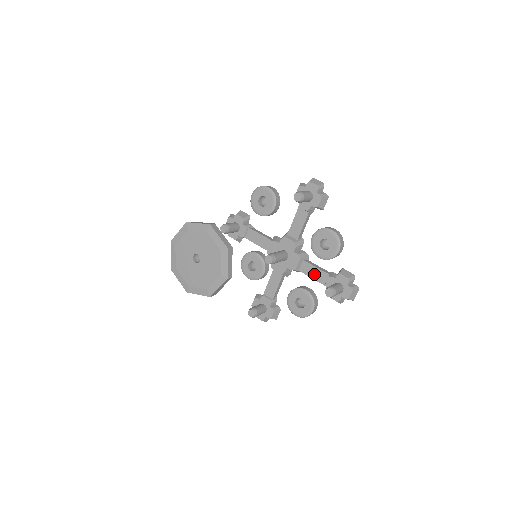
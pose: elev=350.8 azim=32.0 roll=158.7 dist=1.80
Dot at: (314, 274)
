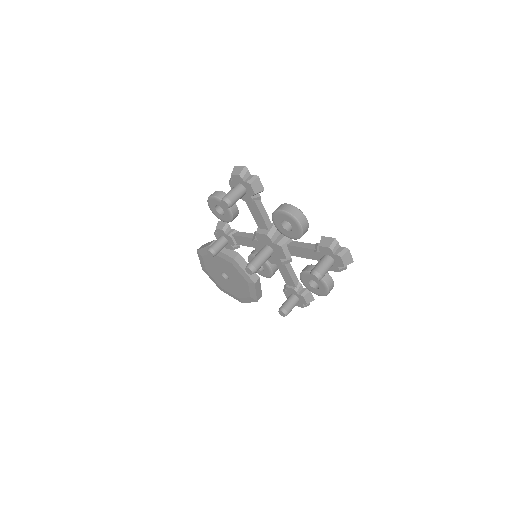
Dot at: (303, 254)
